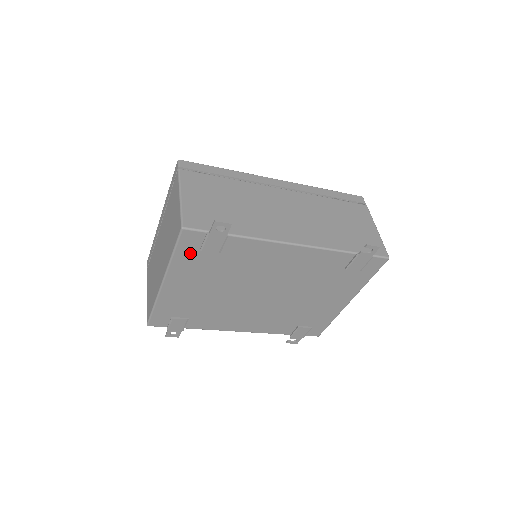
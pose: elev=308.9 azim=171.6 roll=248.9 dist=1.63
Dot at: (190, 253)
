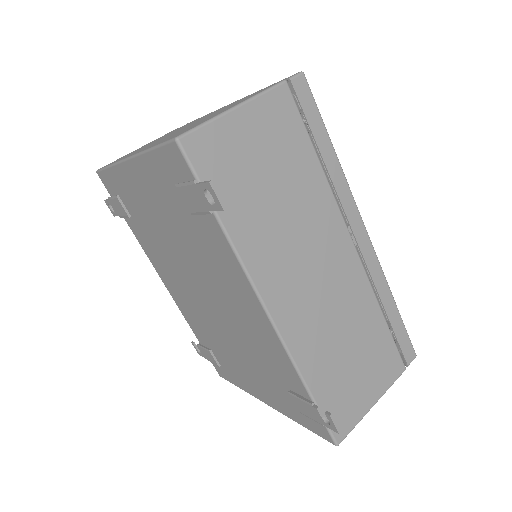
Dot at: (167, 172)
